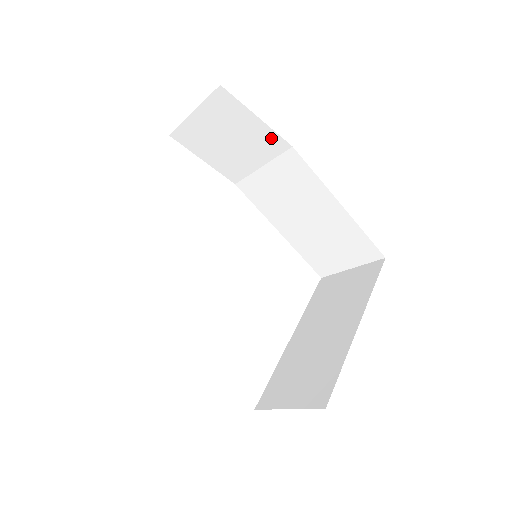
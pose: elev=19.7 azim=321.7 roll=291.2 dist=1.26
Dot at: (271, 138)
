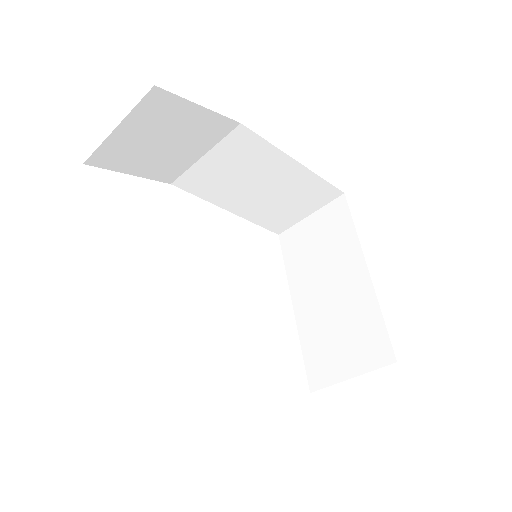
Dot at: (216, 123)
